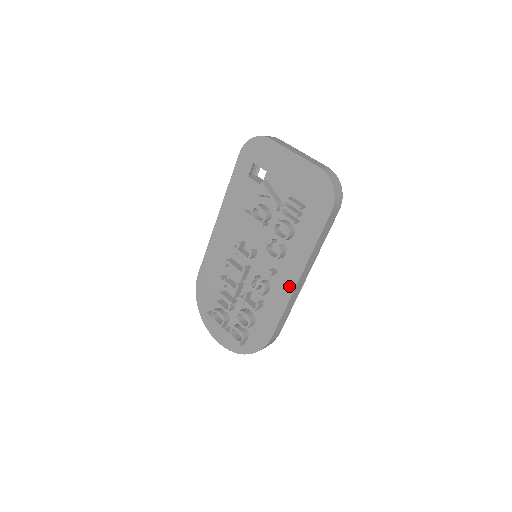
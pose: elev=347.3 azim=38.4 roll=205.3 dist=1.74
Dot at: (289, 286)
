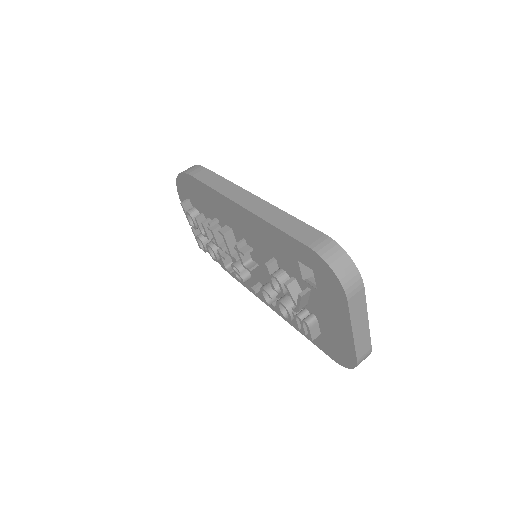
Dot at: (264, 300)
